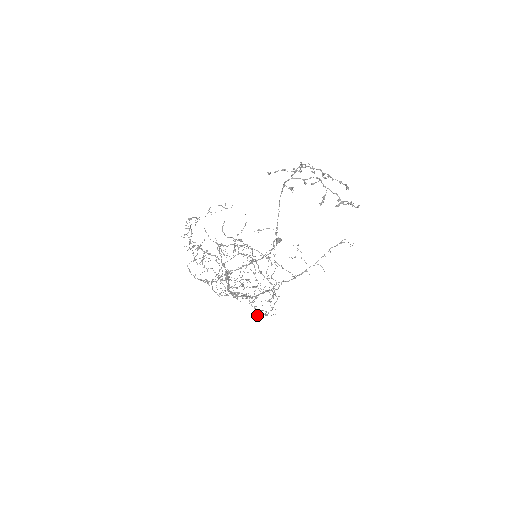
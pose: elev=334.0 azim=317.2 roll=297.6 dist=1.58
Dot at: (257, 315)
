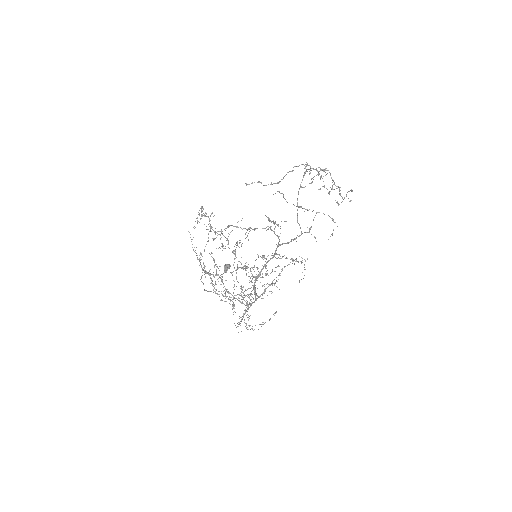
Dot at: occluded
